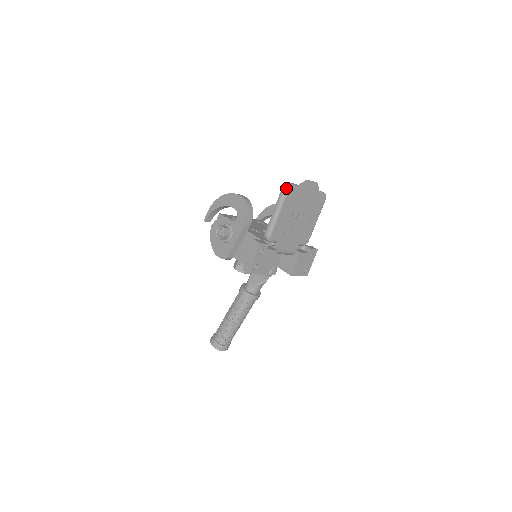
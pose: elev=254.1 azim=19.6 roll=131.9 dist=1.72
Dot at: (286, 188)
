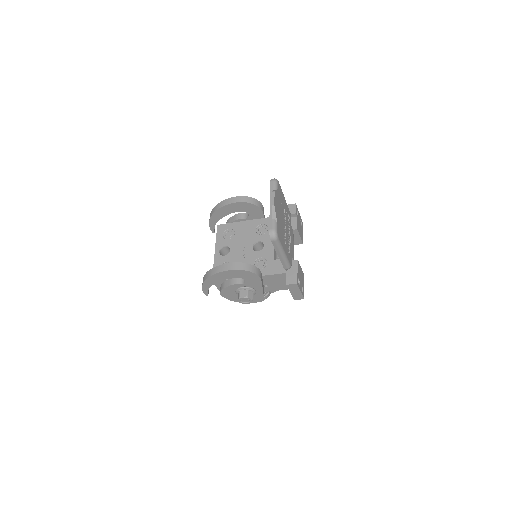
Dot at: (276, 239)
